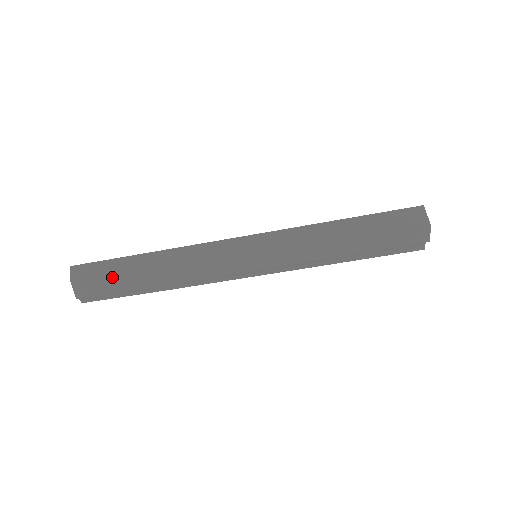
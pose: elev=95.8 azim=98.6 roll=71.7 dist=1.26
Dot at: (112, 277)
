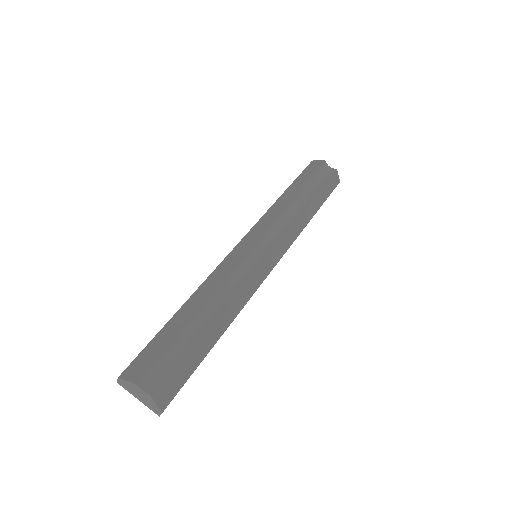
Dot at: (155, 342)
